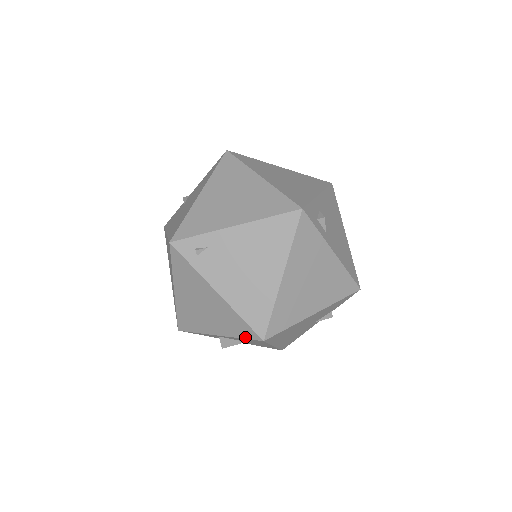
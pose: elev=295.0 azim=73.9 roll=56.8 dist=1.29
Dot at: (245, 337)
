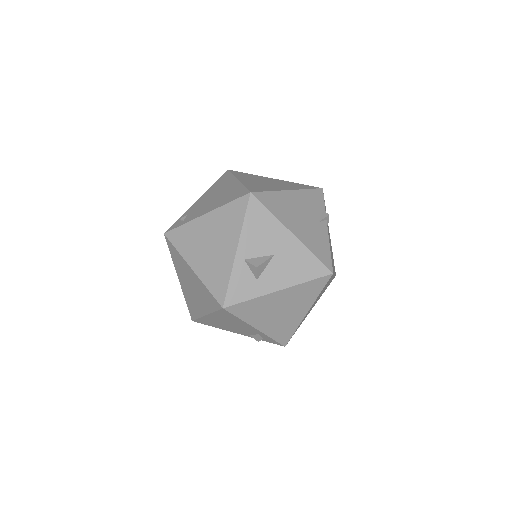
Dot at: (244, 212)
